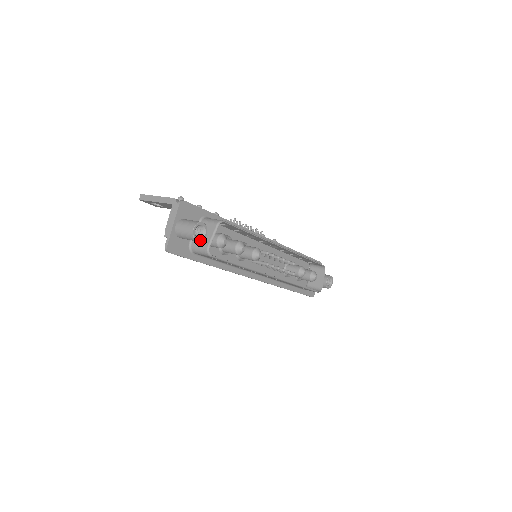
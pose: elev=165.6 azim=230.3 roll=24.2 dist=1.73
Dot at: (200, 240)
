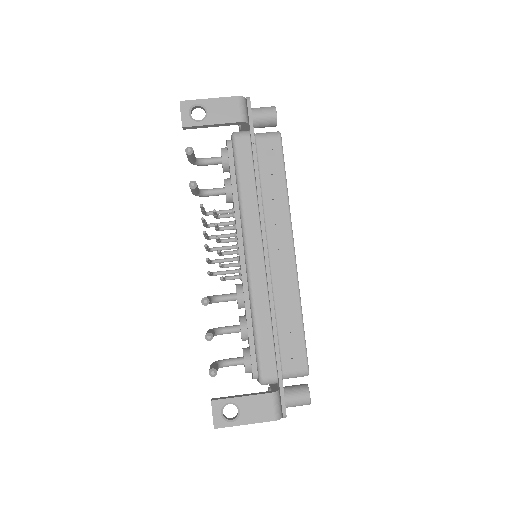
Dot at: occluded
